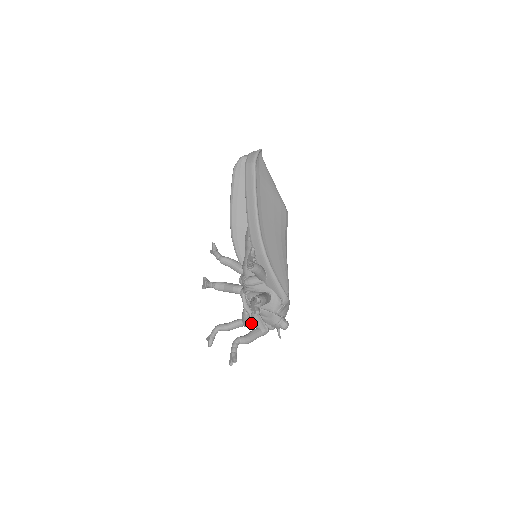
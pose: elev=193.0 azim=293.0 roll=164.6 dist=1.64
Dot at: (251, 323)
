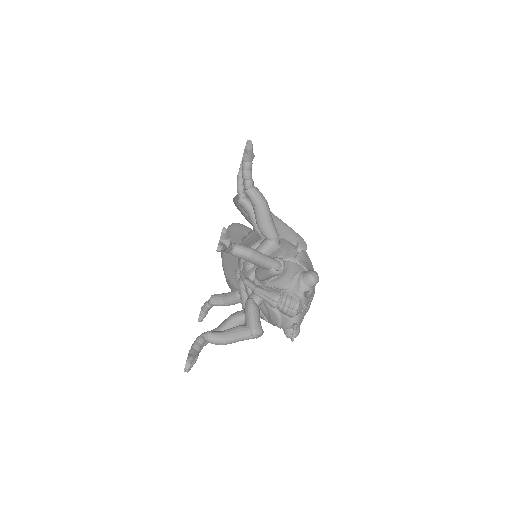
Dot at: (262, 330)
